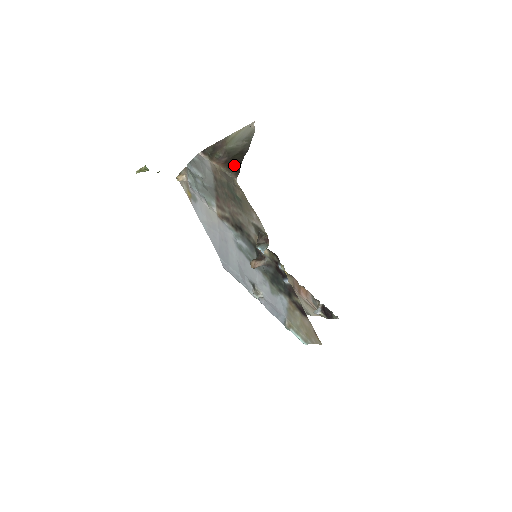
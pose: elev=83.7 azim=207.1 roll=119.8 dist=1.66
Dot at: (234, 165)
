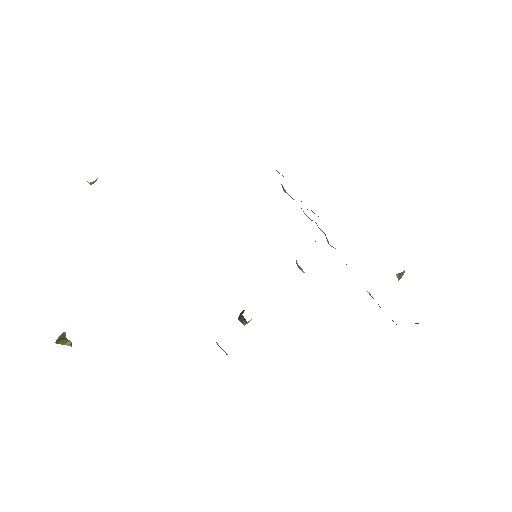
Dot at: occluded
